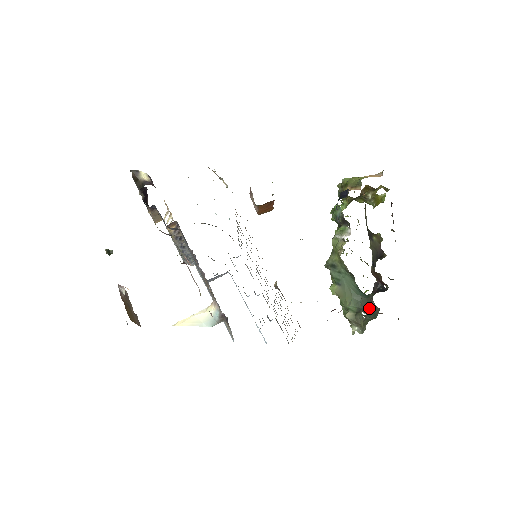
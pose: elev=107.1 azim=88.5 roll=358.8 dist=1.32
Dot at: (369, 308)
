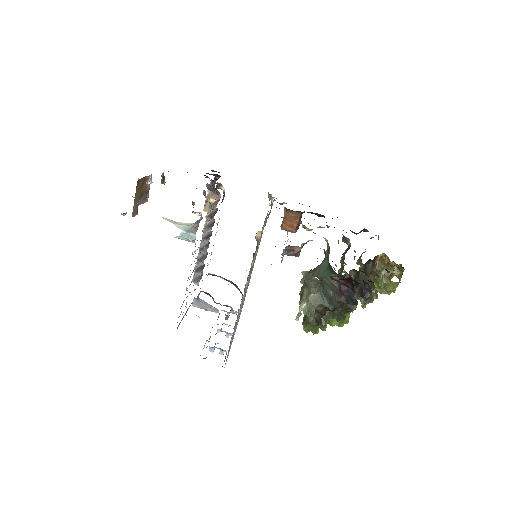
Dot at: (328, 290)
